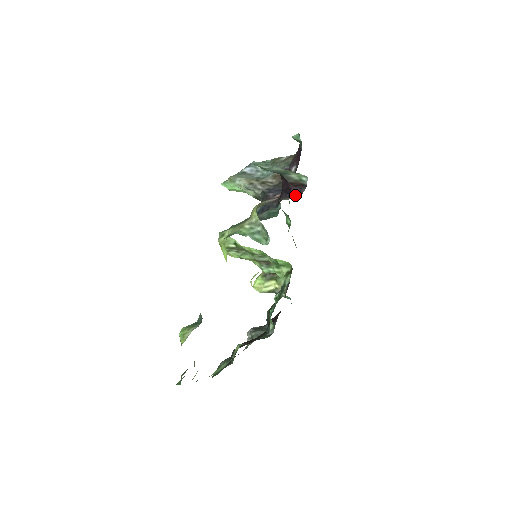
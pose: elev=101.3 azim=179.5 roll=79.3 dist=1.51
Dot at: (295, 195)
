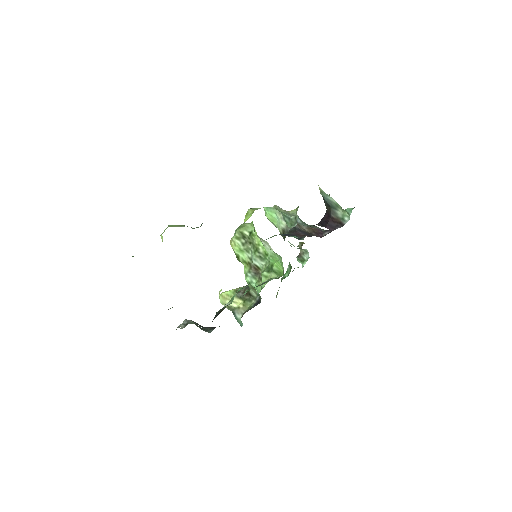
Dot at: (329, 228)
